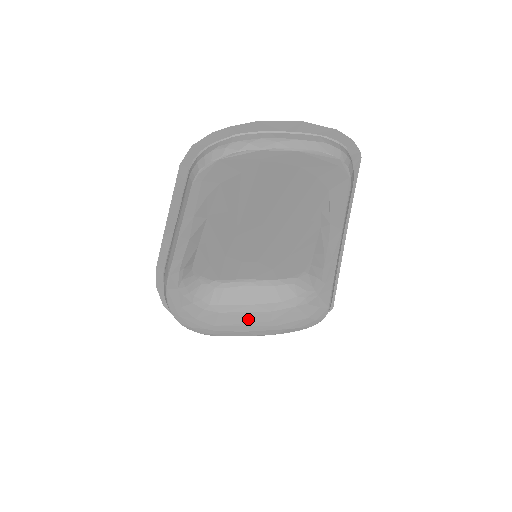
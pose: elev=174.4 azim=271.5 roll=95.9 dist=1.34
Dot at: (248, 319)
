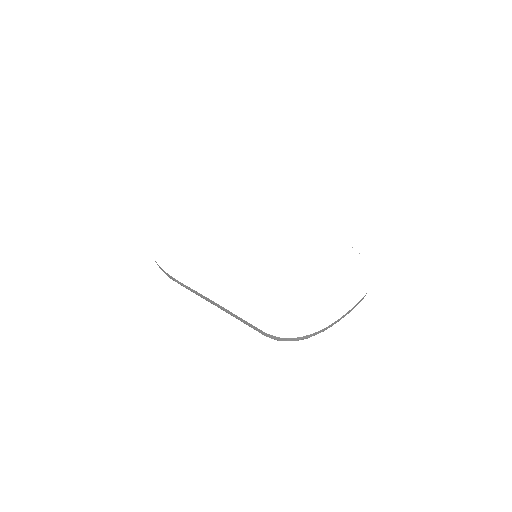
Dot at: occluded
